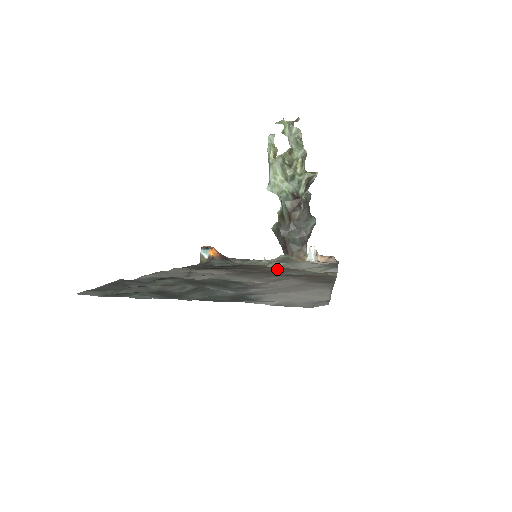
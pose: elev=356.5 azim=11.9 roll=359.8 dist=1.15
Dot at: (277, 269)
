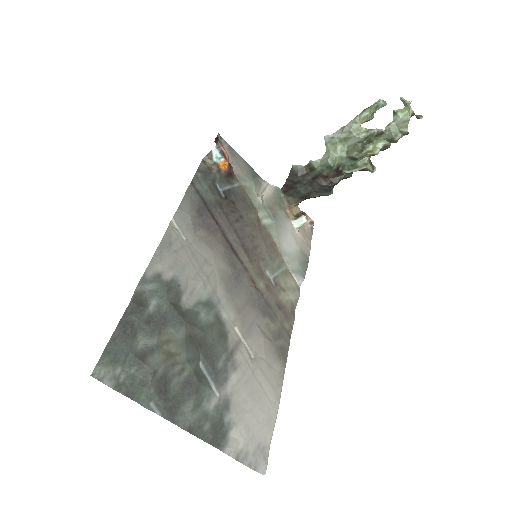
Dot at: (263, 247)
